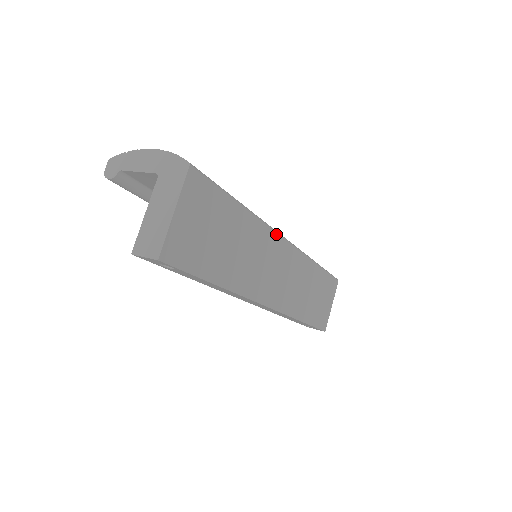
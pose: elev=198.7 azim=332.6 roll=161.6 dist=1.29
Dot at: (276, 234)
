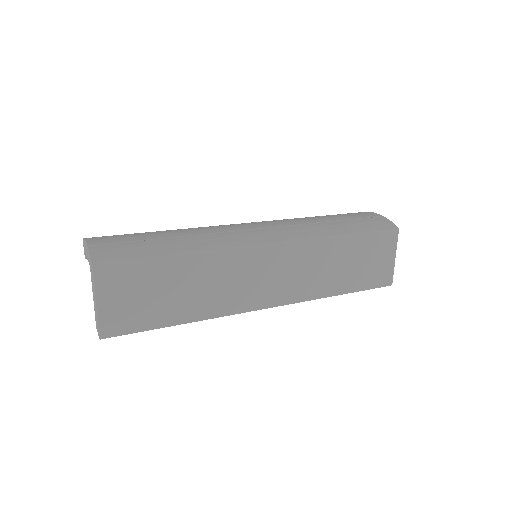
Dot at: (246, 249)
